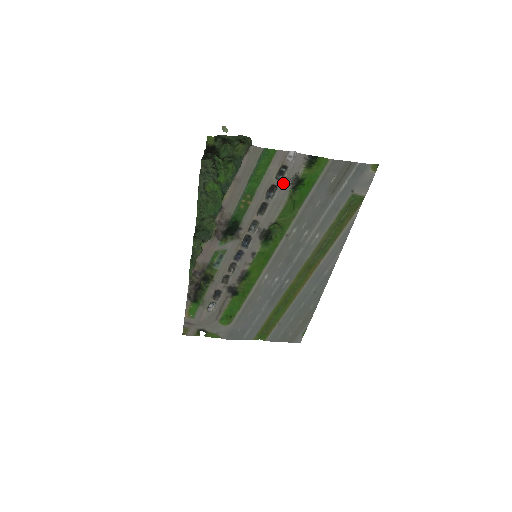
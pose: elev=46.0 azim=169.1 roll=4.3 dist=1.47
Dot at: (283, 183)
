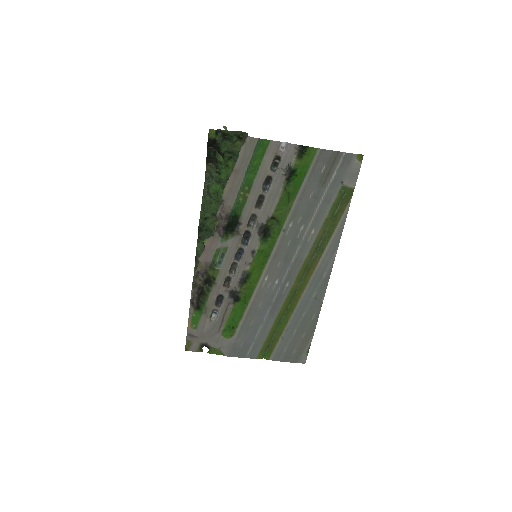
Dot at: (277, 174)
